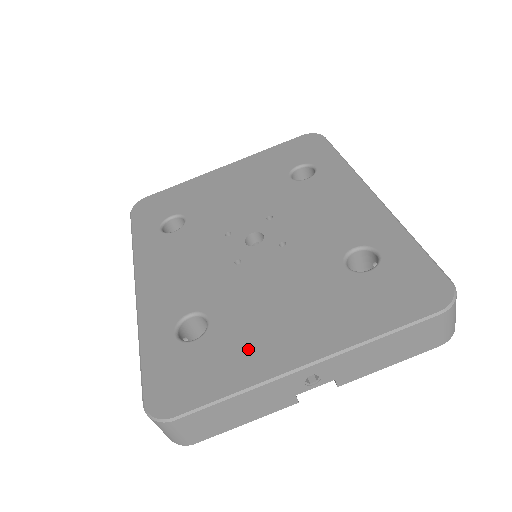
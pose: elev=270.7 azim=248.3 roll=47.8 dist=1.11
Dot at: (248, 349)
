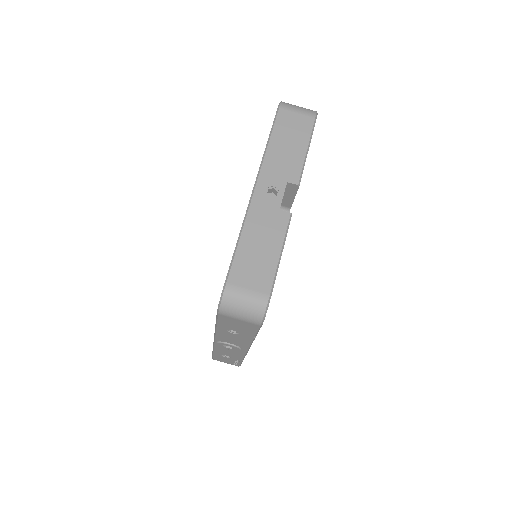
Dot at: occluded
